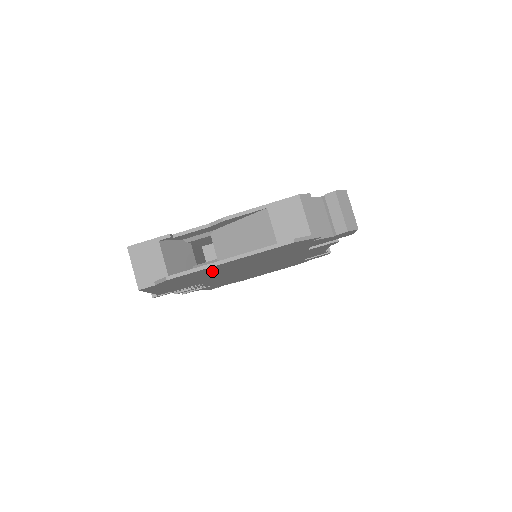
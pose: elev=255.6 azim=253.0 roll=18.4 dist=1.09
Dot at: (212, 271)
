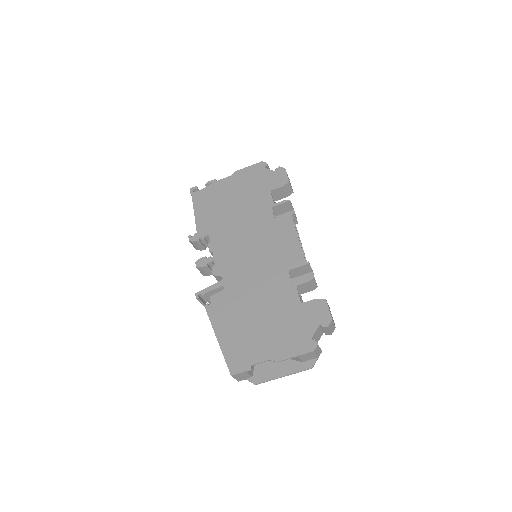
Dot at: occluded
